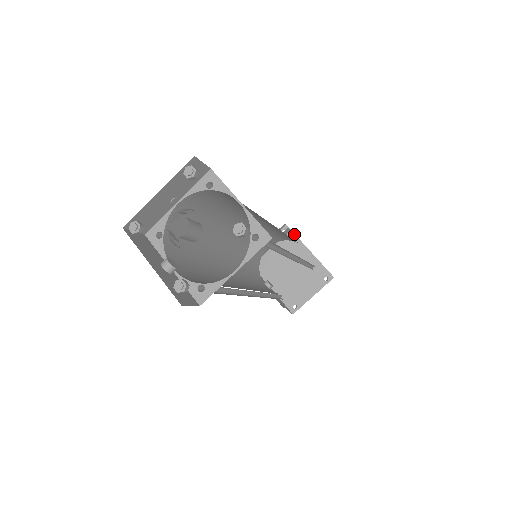
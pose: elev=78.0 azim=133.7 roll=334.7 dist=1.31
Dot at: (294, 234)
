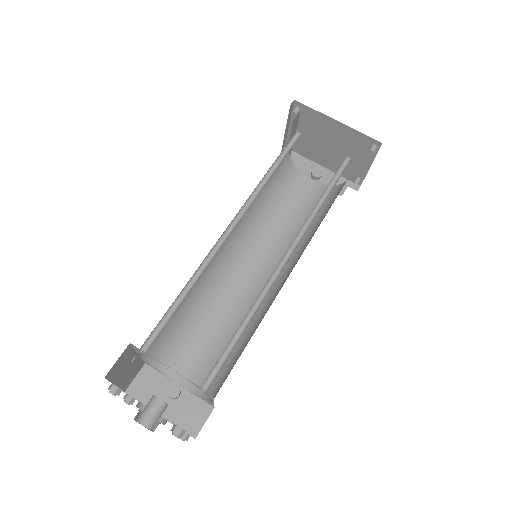
Dot at: (309, 108)
